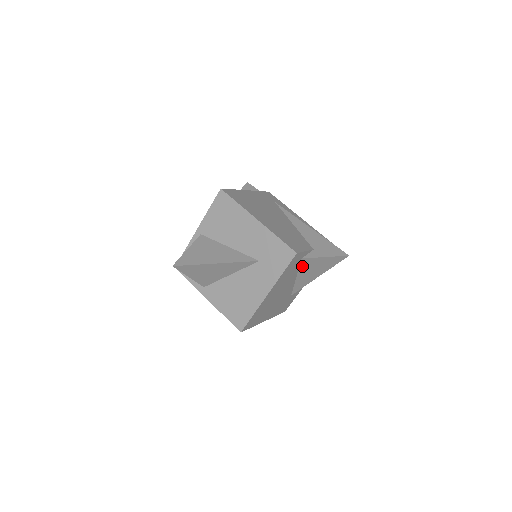
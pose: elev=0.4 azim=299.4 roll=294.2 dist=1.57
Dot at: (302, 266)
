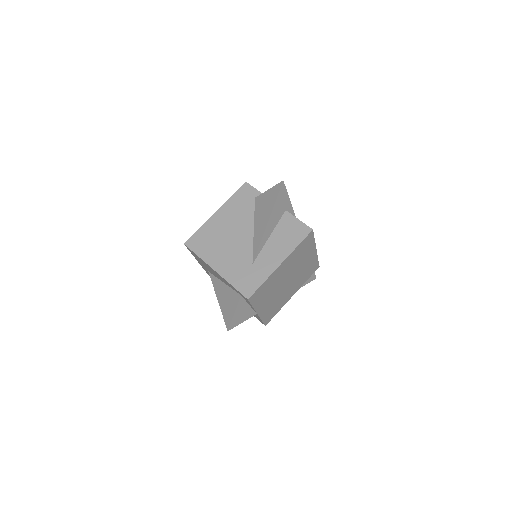
Dot at: (256, 209)
